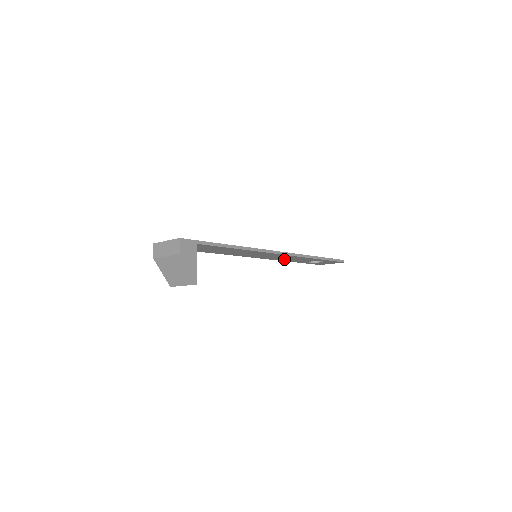
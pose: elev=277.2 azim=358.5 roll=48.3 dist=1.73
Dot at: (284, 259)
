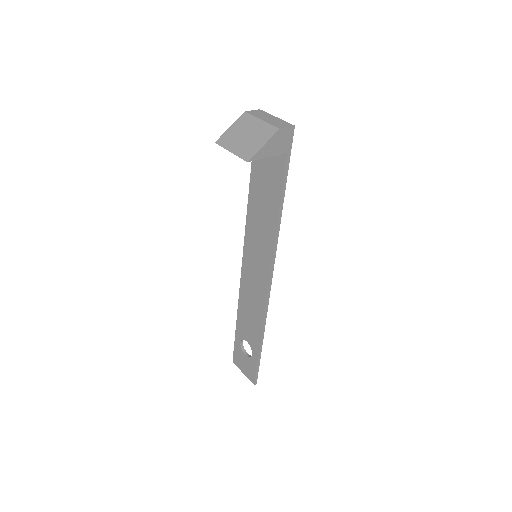
Dot at: (246, 302)
